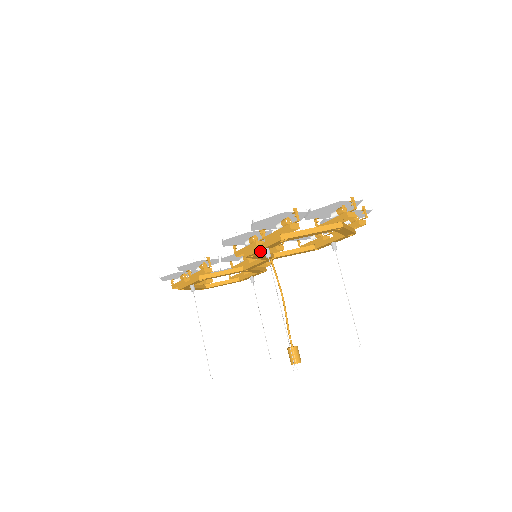
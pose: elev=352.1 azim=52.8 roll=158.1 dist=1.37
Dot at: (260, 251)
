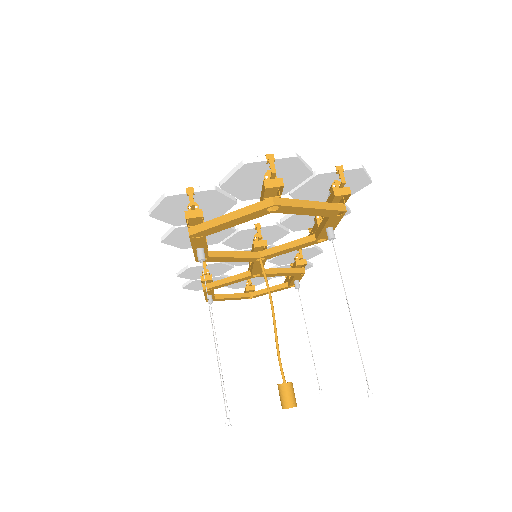
Dot at: occluded
